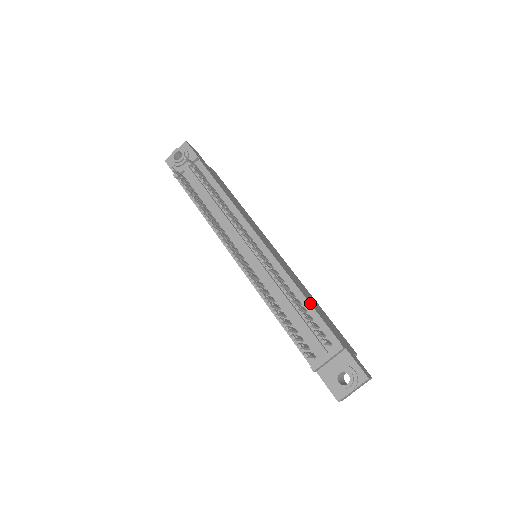
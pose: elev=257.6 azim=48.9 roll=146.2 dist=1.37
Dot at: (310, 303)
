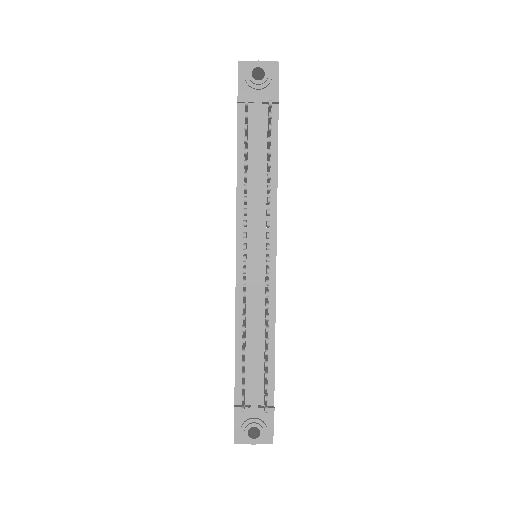
Dot at: occluded
